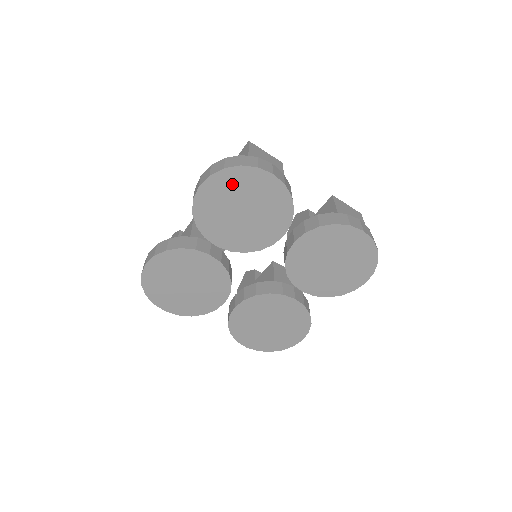
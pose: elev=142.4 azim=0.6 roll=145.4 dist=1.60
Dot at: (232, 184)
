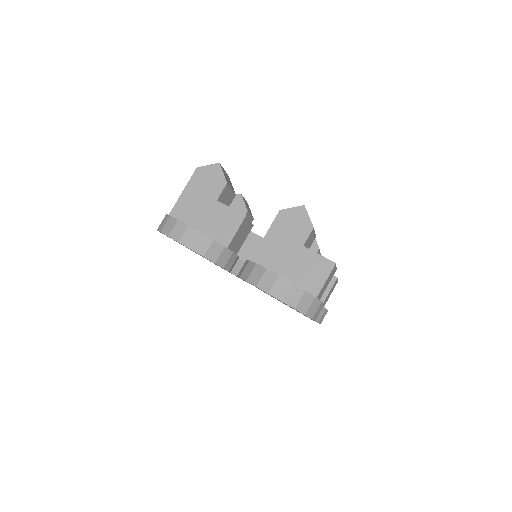
Dot at: occluded
